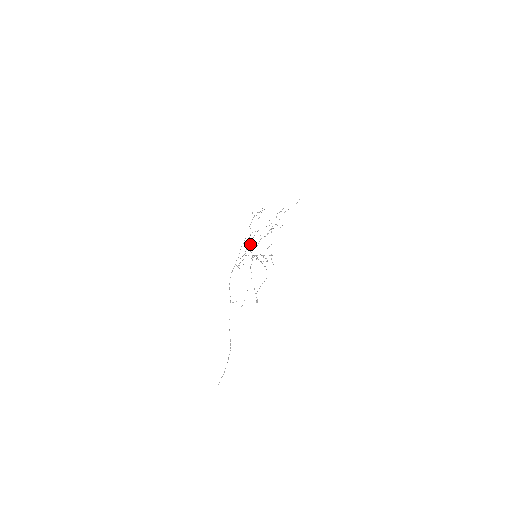
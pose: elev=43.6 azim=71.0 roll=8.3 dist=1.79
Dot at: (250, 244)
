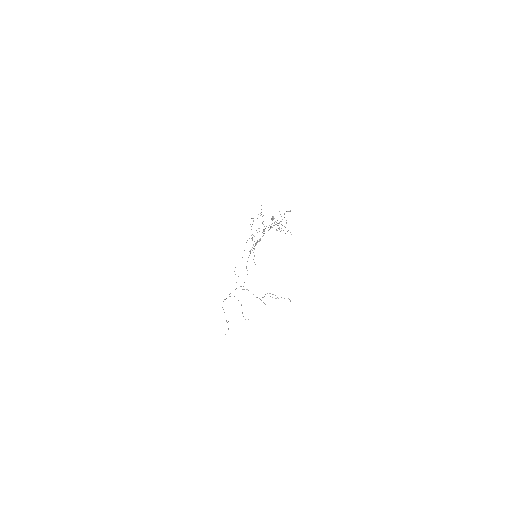
Dot at: (252, 234)
